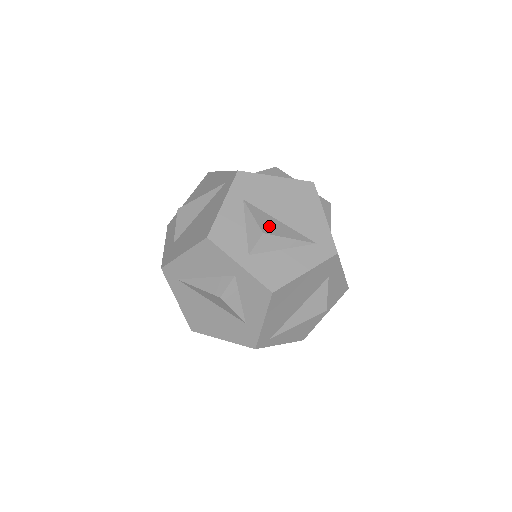
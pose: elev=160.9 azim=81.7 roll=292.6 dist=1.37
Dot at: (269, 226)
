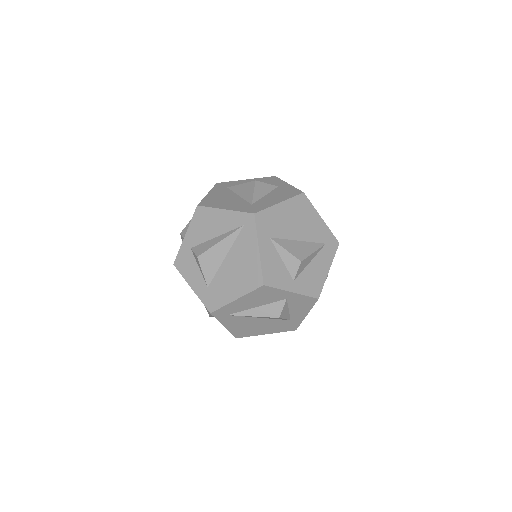
Dot at: (298, 251)
